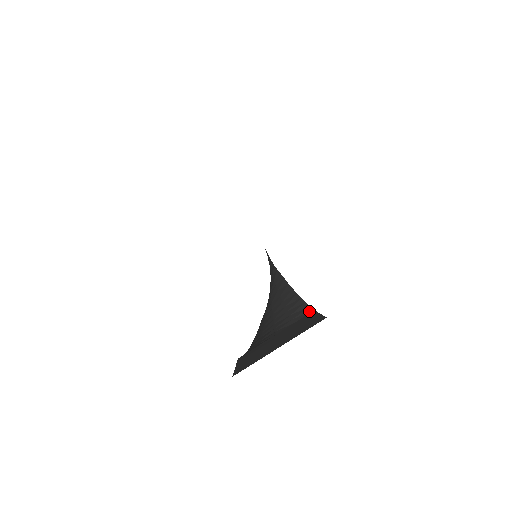
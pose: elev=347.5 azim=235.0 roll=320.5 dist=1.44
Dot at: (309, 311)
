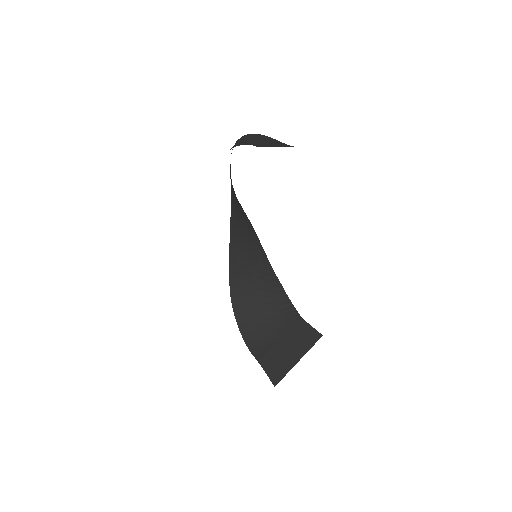
Dot at: (299, 319)
